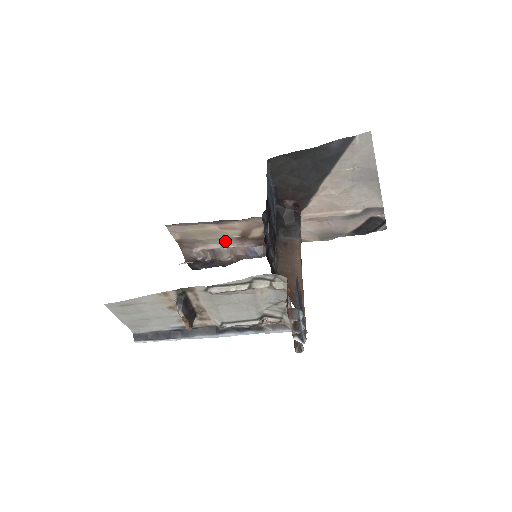
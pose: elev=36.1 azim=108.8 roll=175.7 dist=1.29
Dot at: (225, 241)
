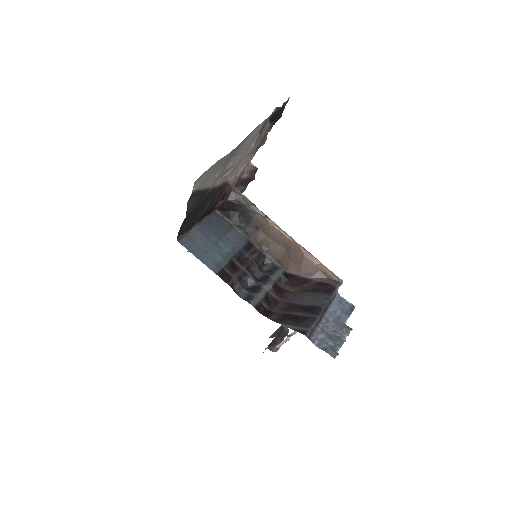
Dot at: occluded
